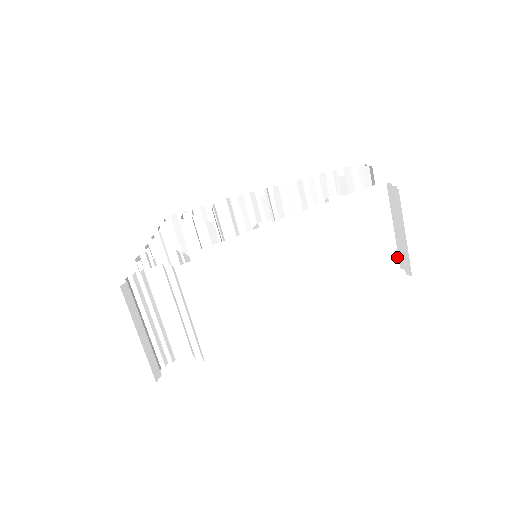
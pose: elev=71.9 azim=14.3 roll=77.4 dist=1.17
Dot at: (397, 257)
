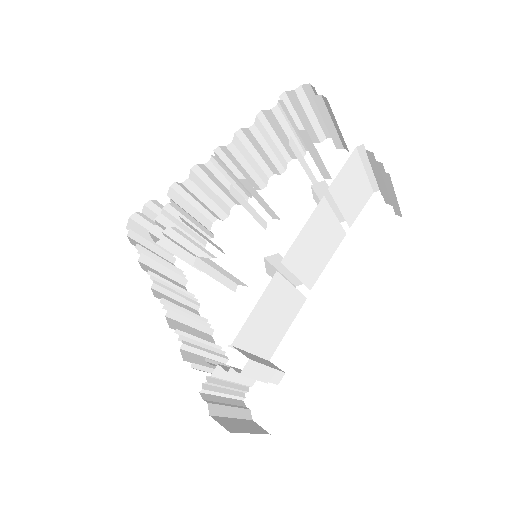
Dot at: (377, 188)
